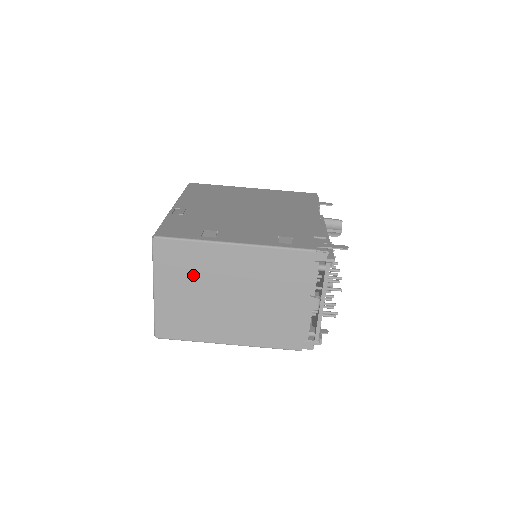
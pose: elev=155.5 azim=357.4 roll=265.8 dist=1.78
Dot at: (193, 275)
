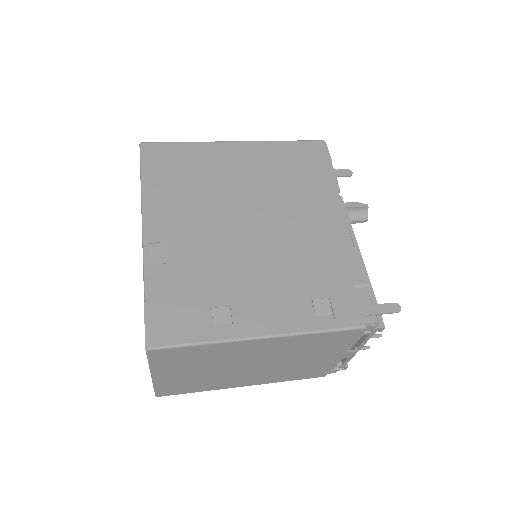
Dot at: (204, 362)
